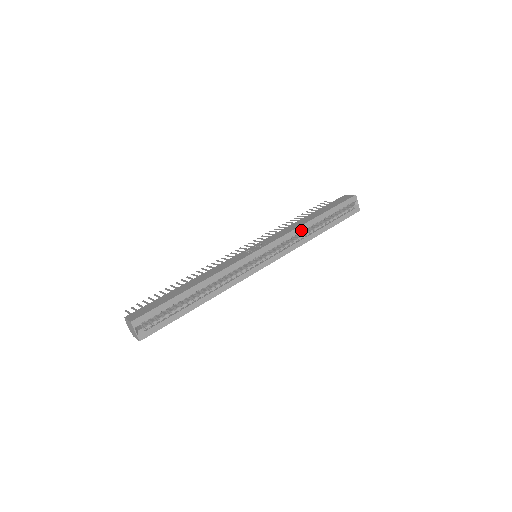
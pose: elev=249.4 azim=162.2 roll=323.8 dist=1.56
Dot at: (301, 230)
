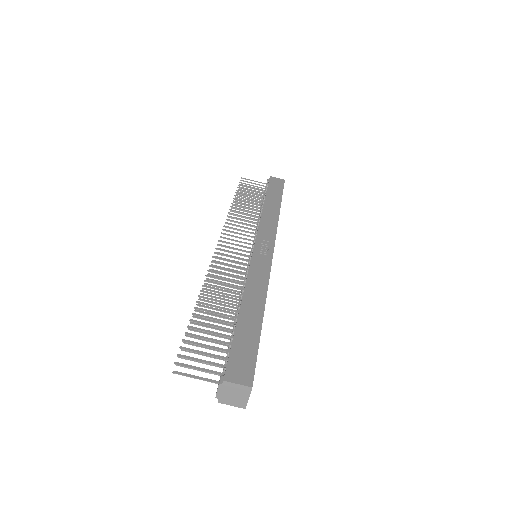
Dot at: occluded
